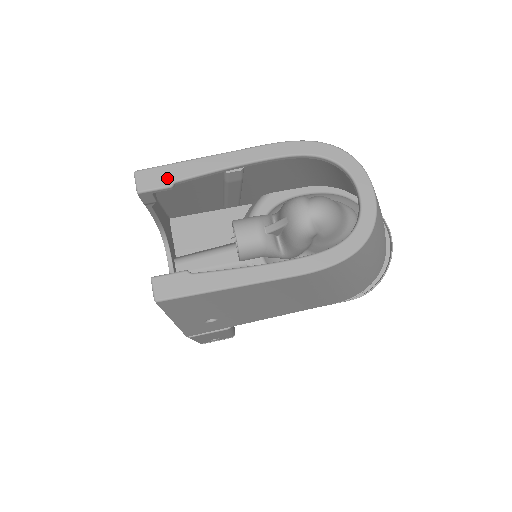
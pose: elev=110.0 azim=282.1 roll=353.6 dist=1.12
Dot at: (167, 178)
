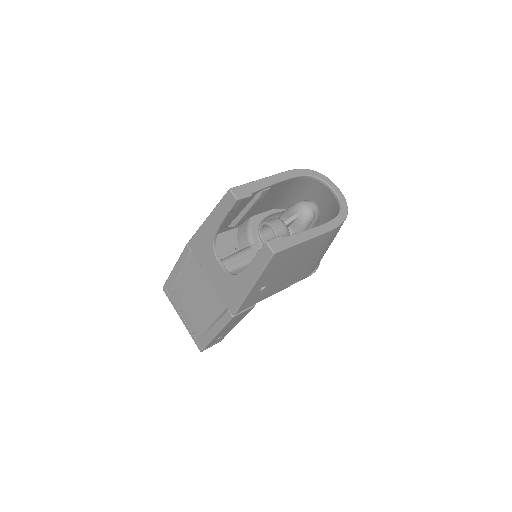
Dot at: (248, 191)
